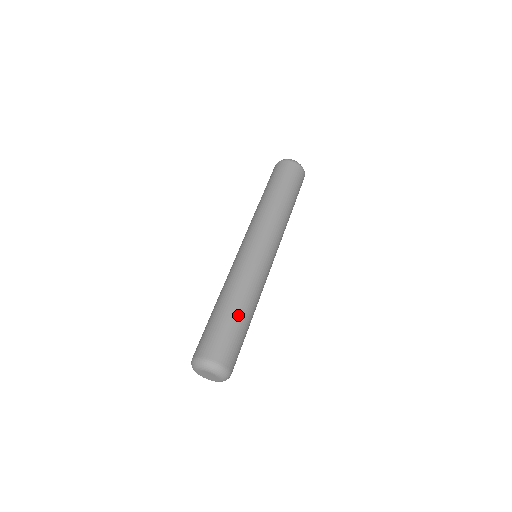
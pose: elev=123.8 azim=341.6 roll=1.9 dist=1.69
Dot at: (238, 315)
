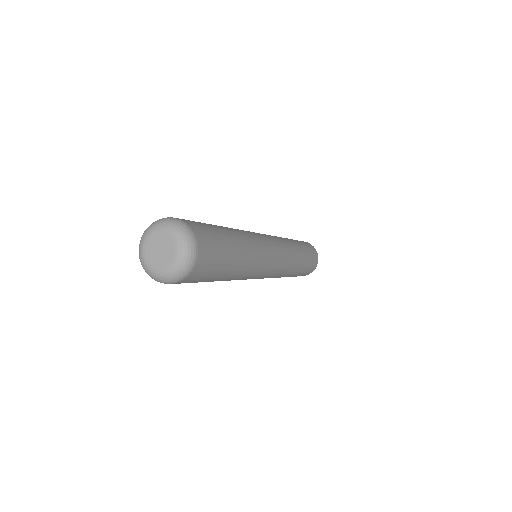
Dot at: (215, 225)
